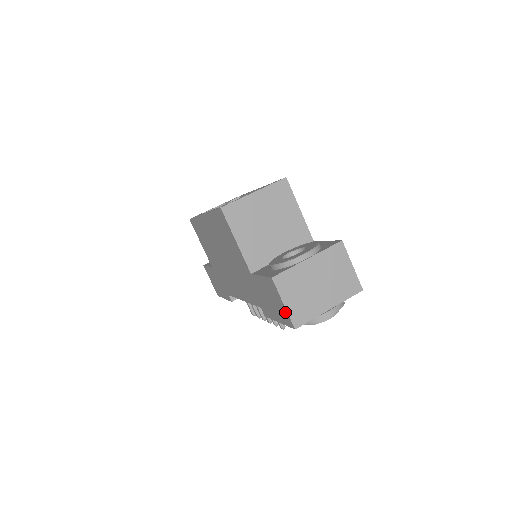
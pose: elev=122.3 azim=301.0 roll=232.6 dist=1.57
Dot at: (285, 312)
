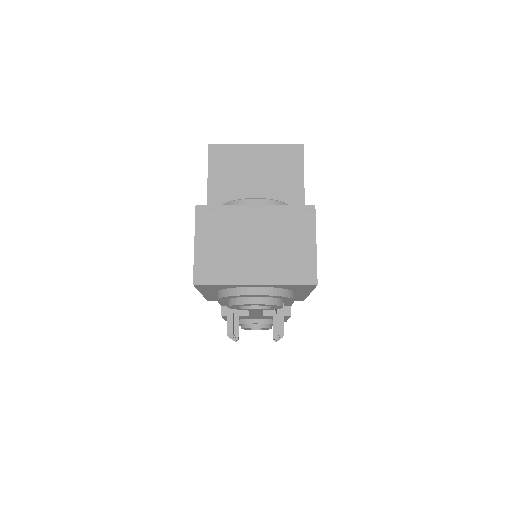
Dot at: (195, 259)
